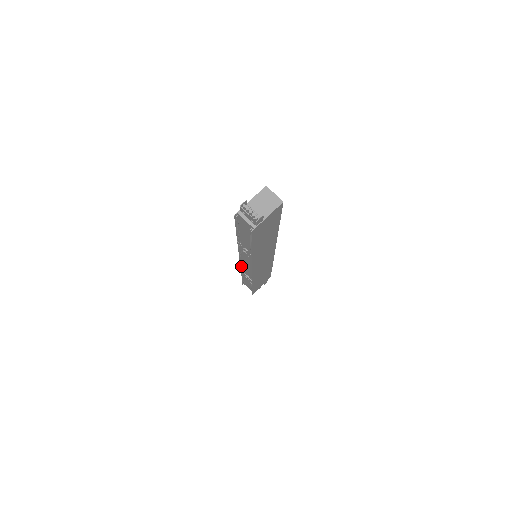
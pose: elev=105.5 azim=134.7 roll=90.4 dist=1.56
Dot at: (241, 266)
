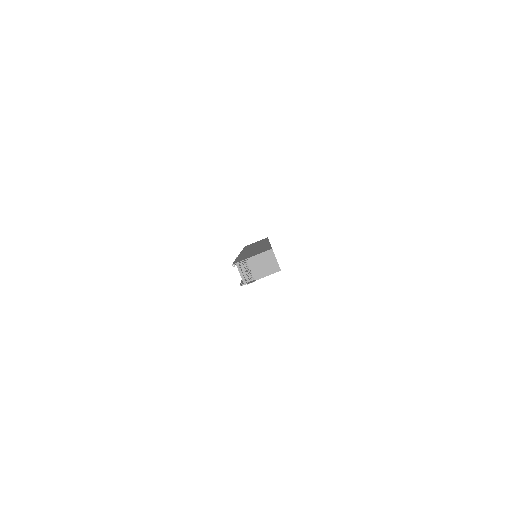
Dot at: (242, 250)
